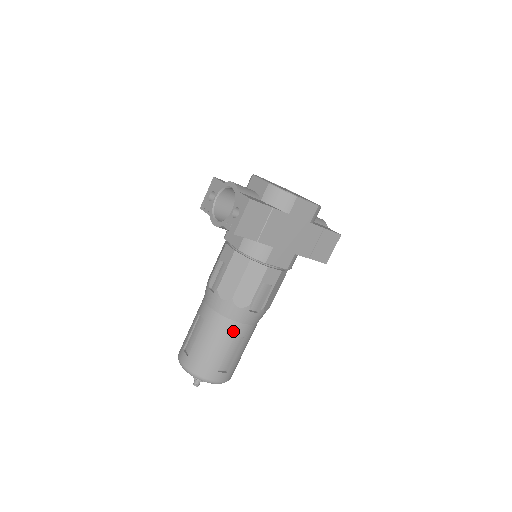
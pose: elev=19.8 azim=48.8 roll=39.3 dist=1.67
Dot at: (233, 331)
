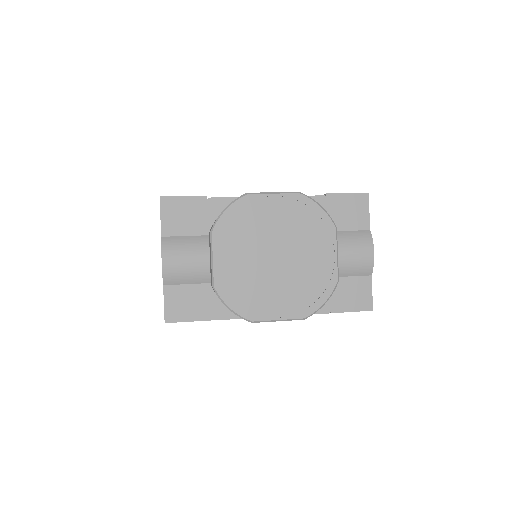
Dot at: occluded
